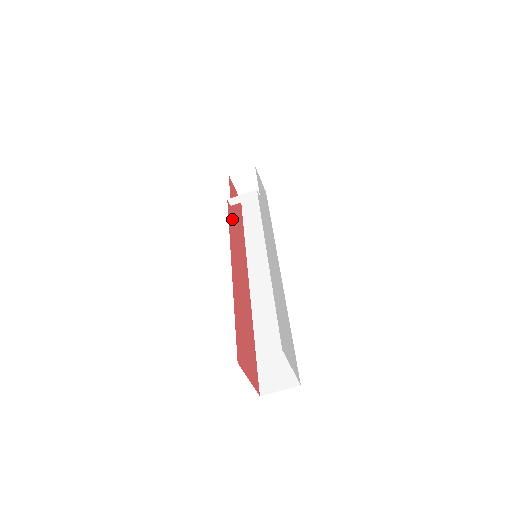
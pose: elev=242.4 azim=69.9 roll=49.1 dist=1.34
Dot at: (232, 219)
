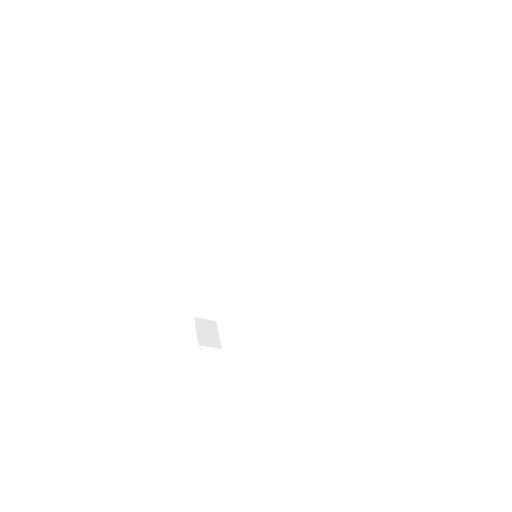
Dot at: occluded
